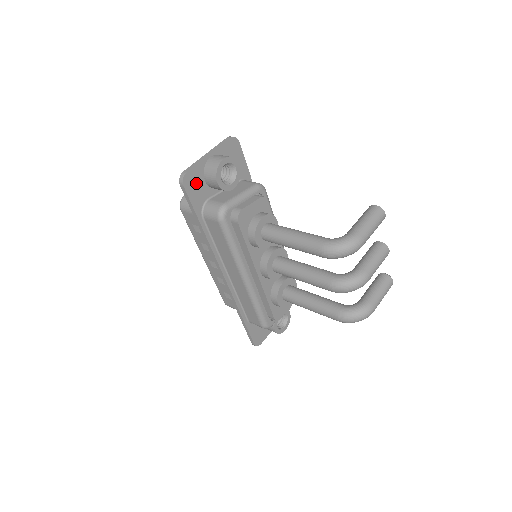
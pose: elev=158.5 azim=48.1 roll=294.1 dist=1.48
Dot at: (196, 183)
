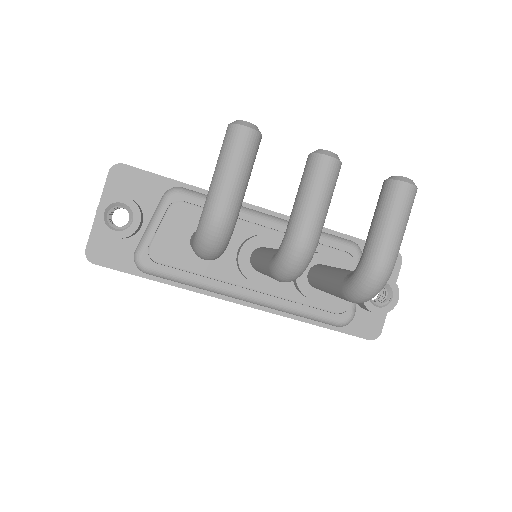
Dot at: (107, 249)
